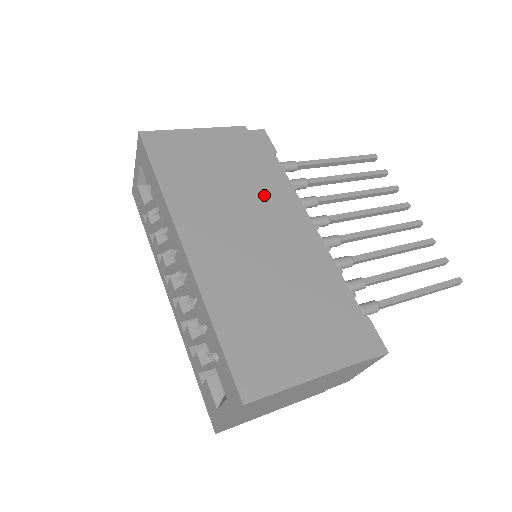
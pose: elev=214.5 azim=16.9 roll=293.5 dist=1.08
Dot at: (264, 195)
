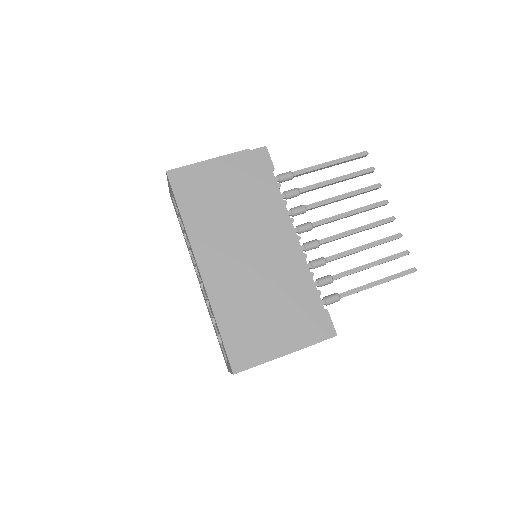
Dot at: (259, 217)
